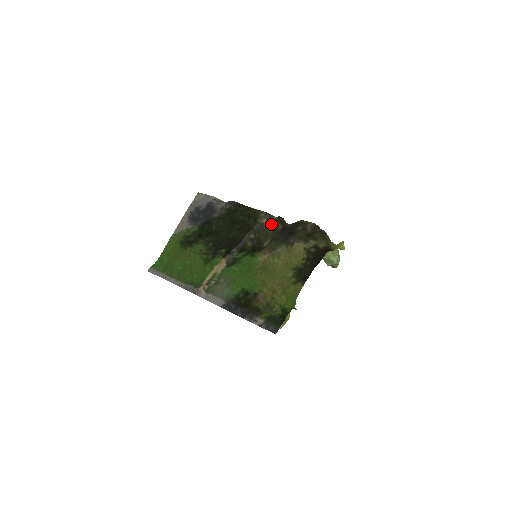
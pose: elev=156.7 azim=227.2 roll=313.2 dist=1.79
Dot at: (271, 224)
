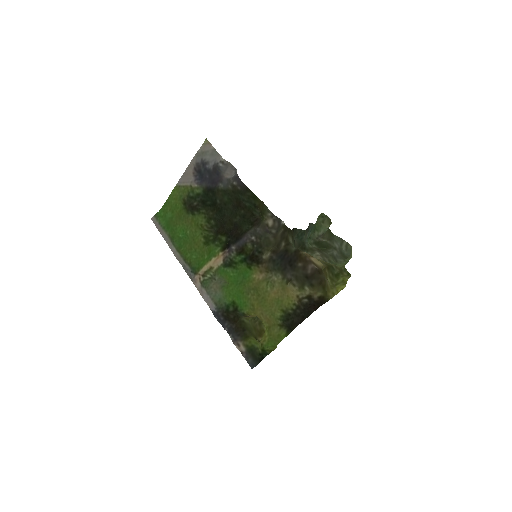
Dot at: (277, 228)
